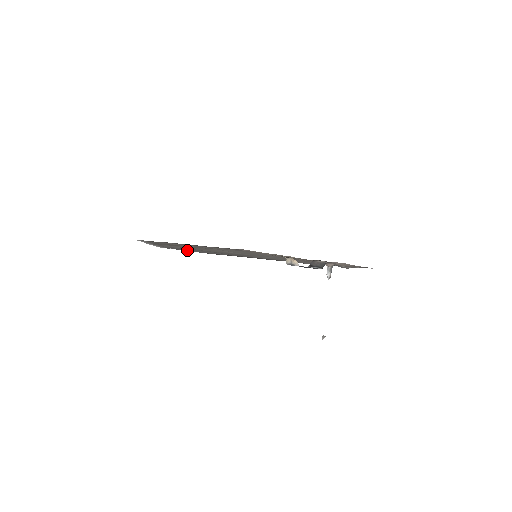
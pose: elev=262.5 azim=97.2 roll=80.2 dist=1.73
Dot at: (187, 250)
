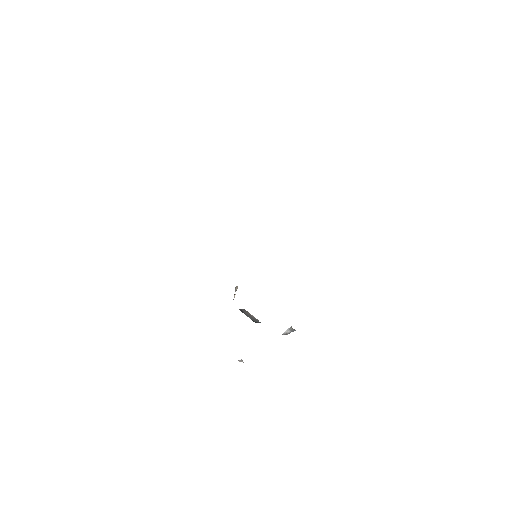
Dot at: occluded
